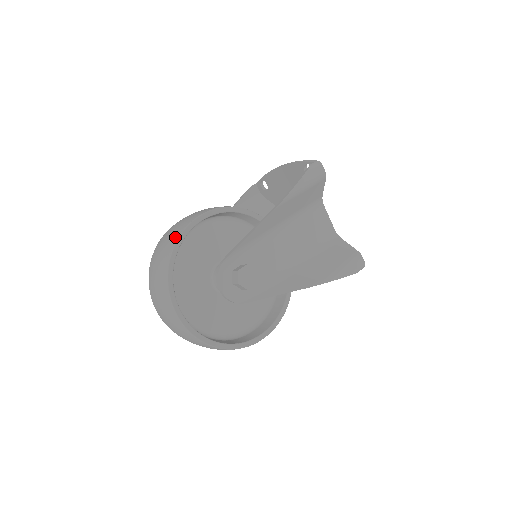
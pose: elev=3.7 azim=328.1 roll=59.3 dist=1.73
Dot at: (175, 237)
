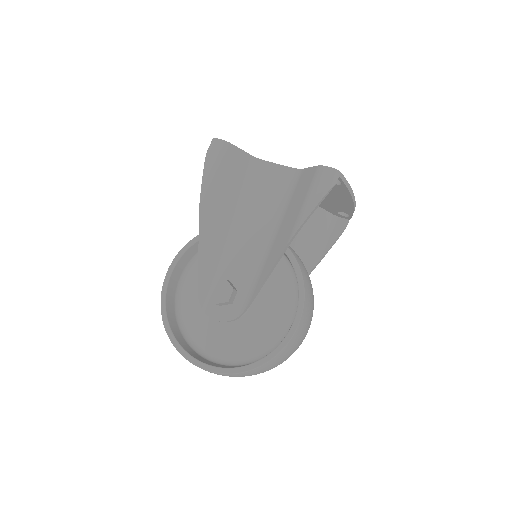
Dot at: occluded
